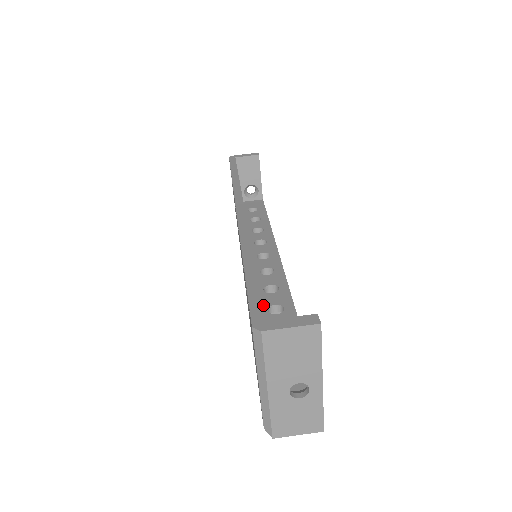
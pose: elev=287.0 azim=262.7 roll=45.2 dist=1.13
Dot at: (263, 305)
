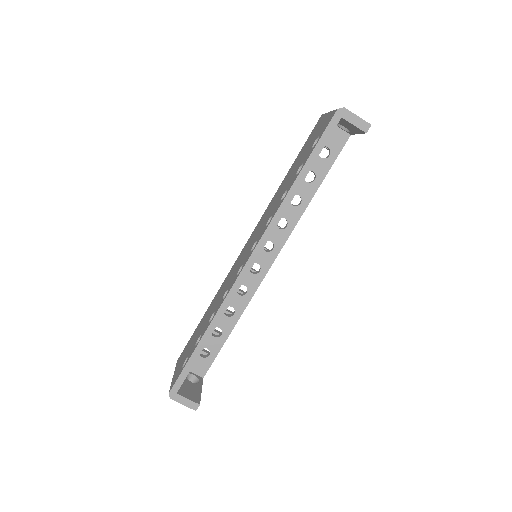
Dot at: occluded
